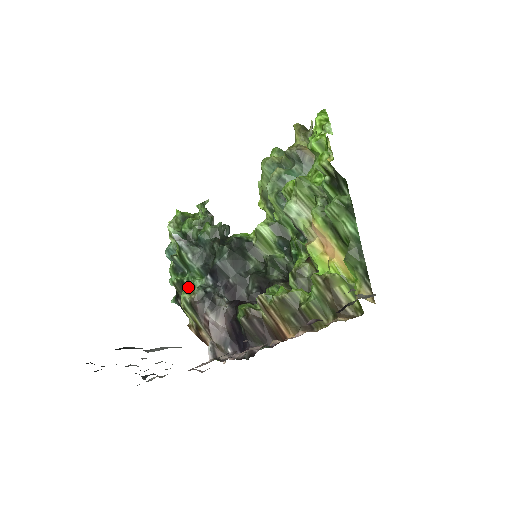
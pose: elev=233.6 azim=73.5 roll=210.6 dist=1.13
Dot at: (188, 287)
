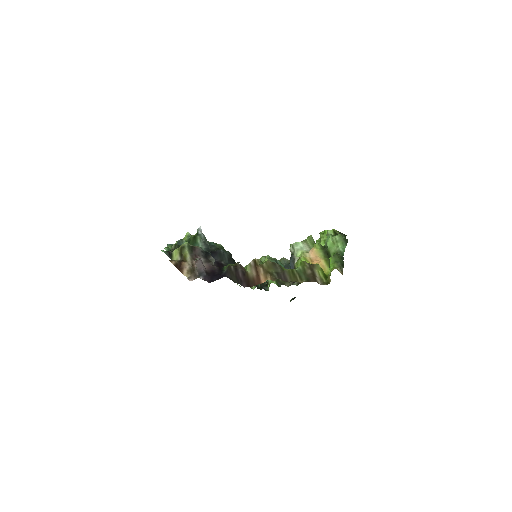
Dot at: occluded
